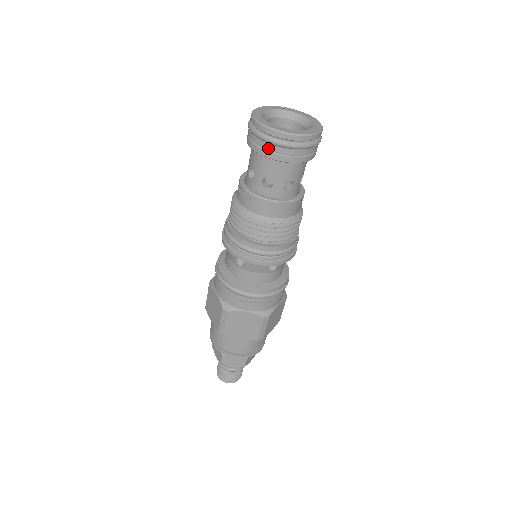
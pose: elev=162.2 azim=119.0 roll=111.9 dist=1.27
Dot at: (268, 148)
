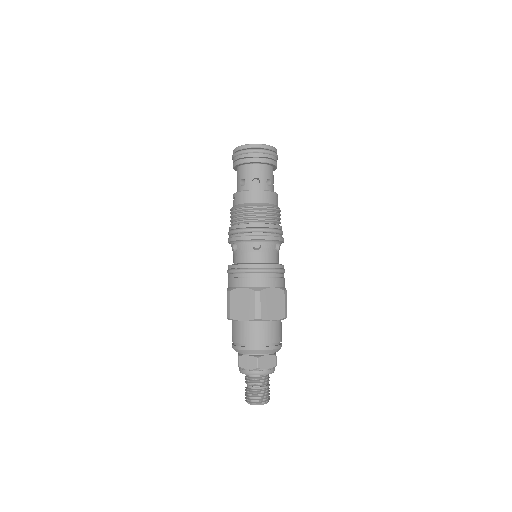
Dot at: (237, 158)
